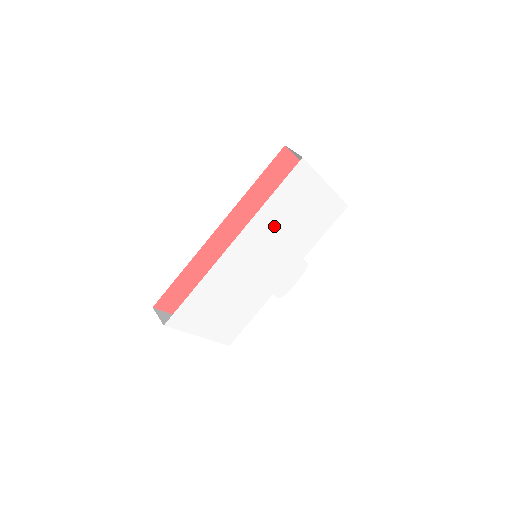
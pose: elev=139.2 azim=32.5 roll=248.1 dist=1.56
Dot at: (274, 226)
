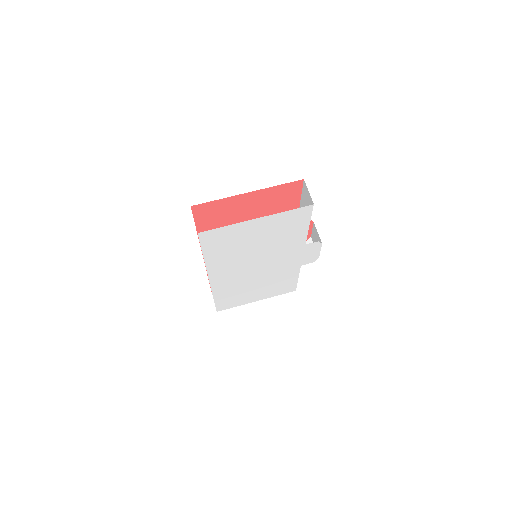
Dot at: (236, 257)
